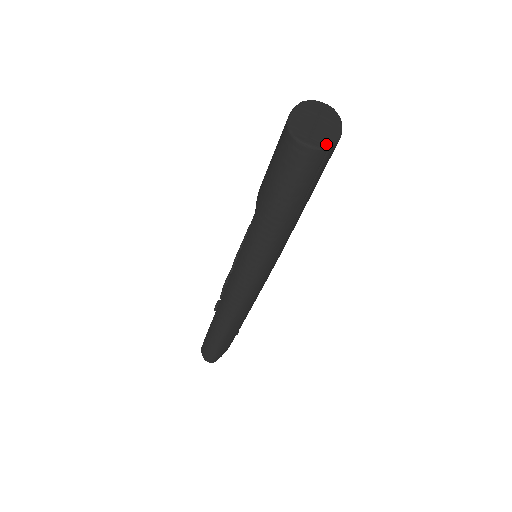
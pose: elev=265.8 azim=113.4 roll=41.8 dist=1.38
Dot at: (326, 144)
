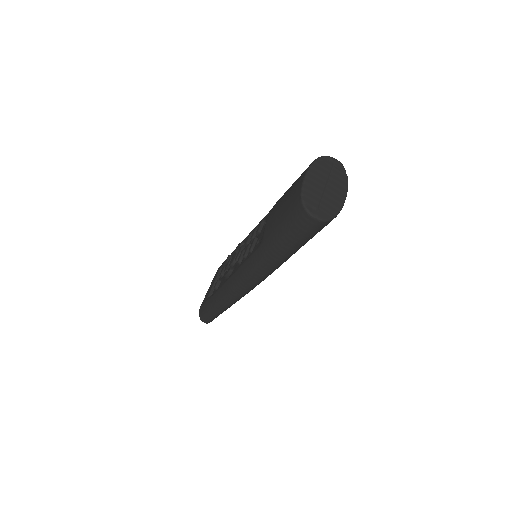
Dot at: (331, 215)
